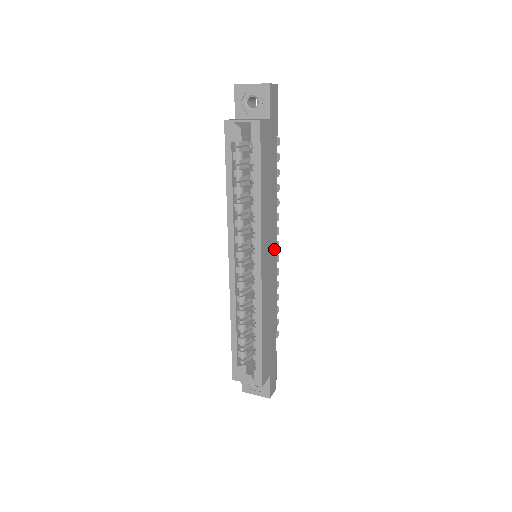
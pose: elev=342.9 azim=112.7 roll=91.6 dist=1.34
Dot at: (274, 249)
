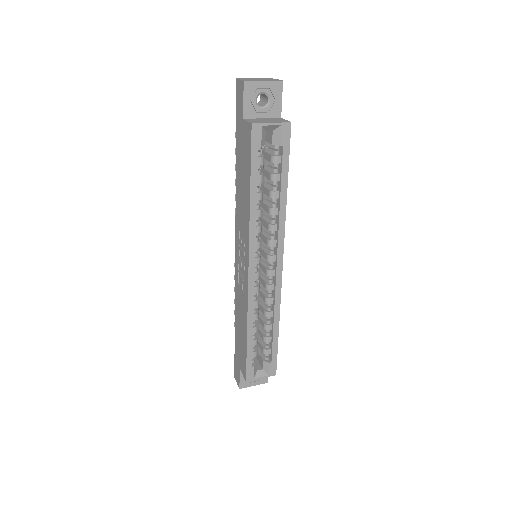
Dot at: occluded
